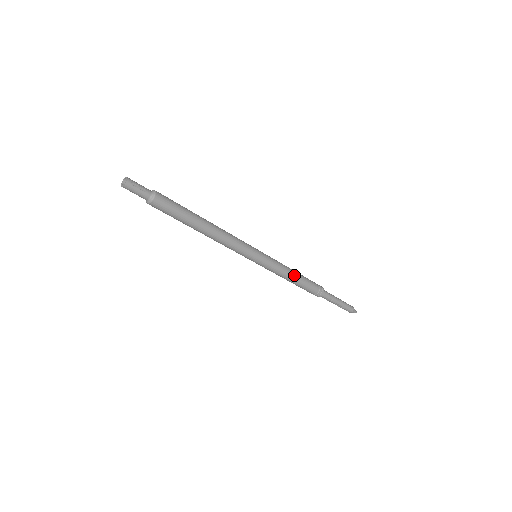
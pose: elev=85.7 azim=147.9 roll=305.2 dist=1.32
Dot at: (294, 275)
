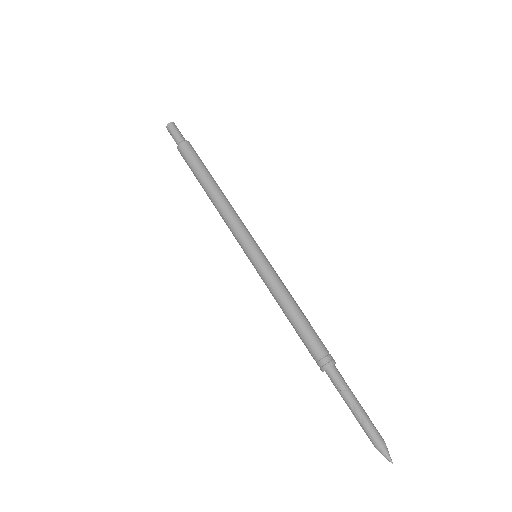
Dot at: (295, 305)
